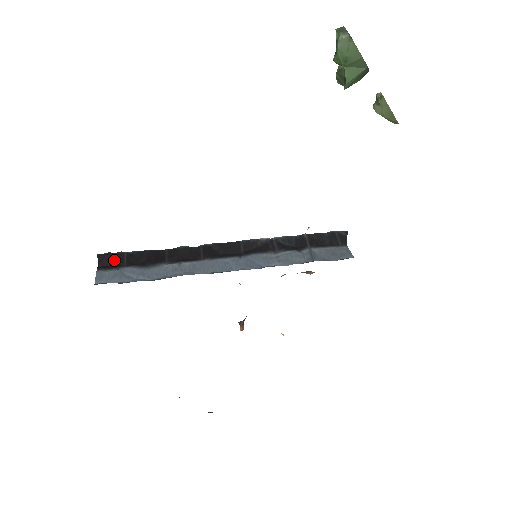
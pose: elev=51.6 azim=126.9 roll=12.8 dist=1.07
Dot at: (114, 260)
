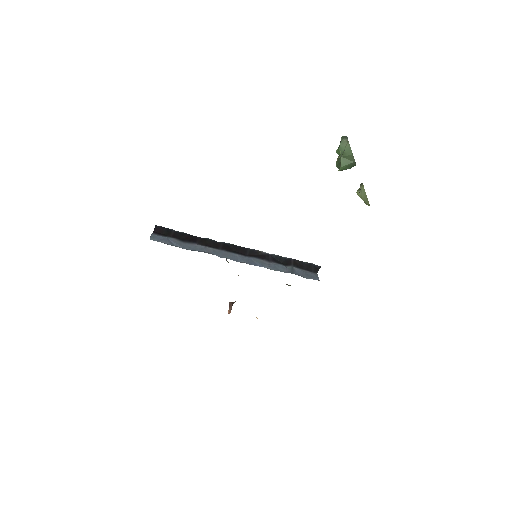
Dot at: (165, 232)
